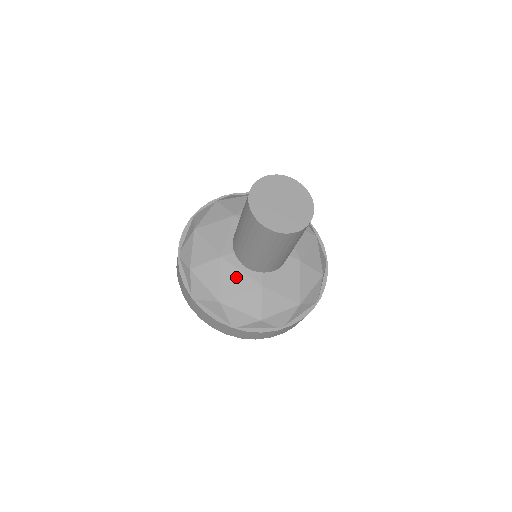
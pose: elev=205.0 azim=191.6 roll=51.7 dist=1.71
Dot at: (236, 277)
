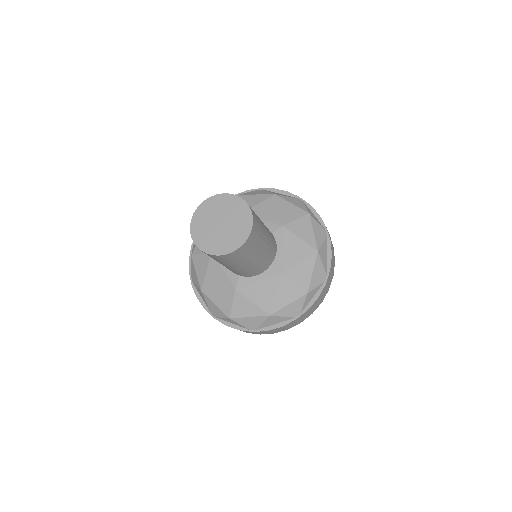
Dot at: (260, 289)
